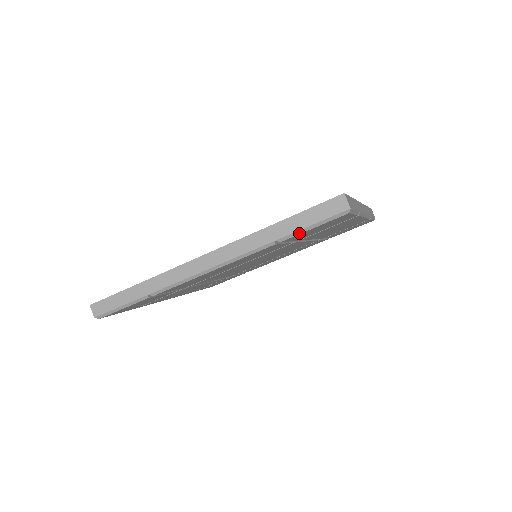
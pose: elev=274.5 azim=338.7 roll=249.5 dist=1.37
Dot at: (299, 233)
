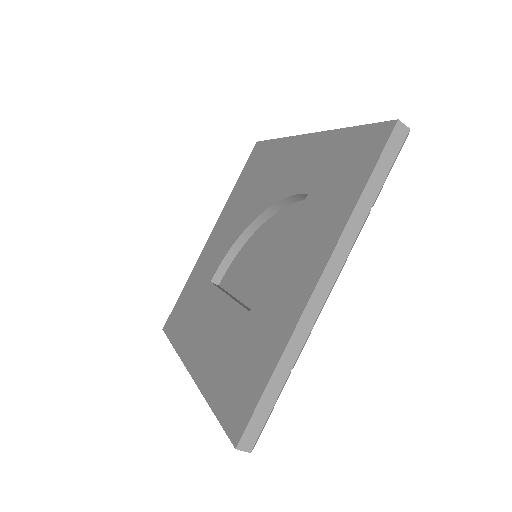
Dot at: occluded
